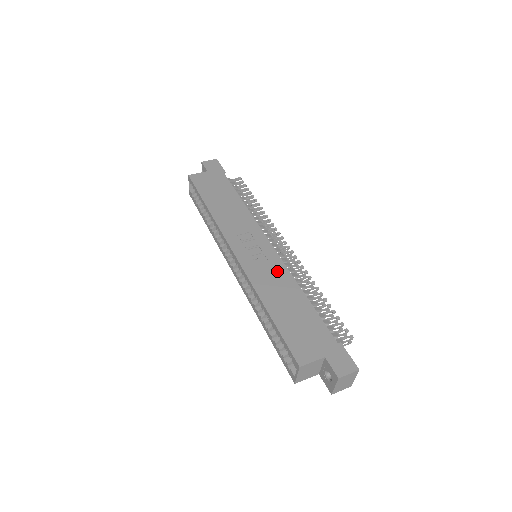
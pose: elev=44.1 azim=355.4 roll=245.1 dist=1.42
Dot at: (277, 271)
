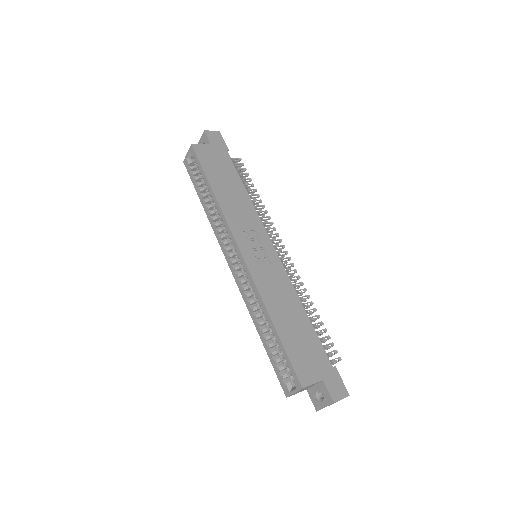
Dot at: (281, 281)
